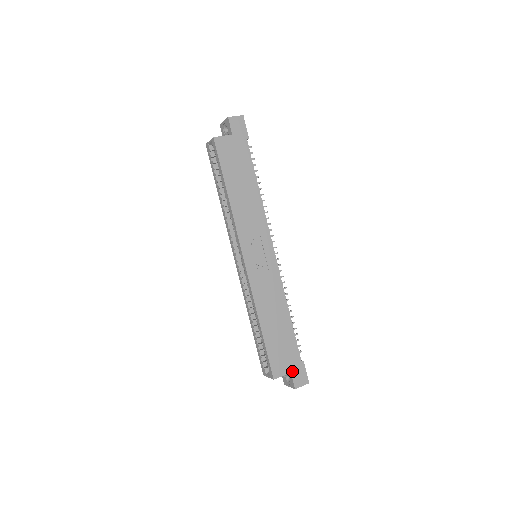
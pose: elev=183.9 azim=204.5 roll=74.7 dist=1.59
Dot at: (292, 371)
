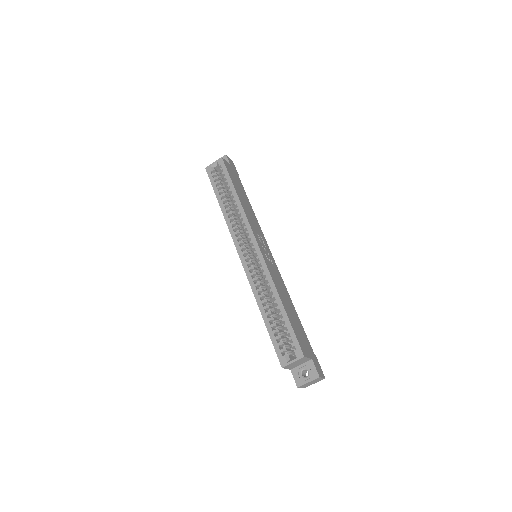
Dot at: (312, 358)
